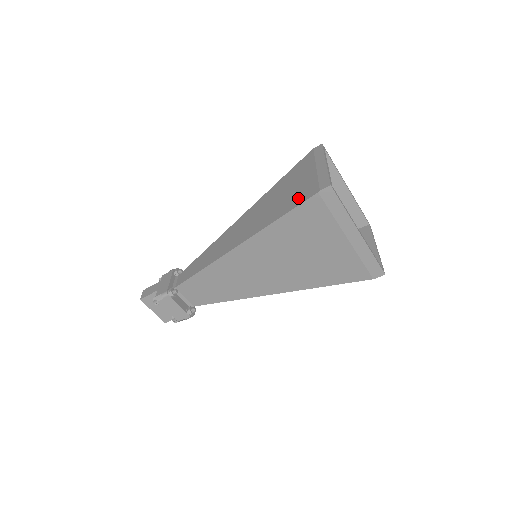
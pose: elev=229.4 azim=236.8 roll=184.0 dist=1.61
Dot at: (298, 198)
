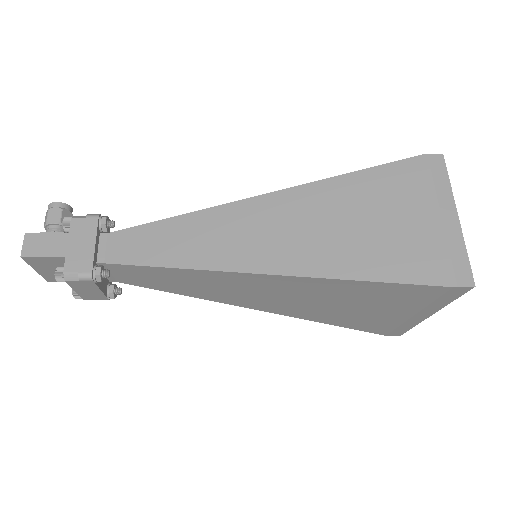
Dot at: (408, 265)
